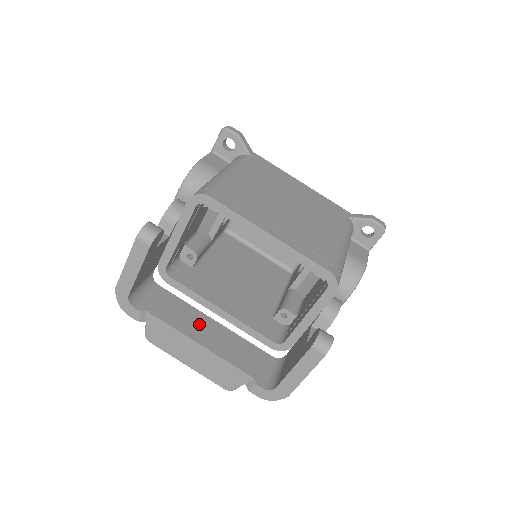
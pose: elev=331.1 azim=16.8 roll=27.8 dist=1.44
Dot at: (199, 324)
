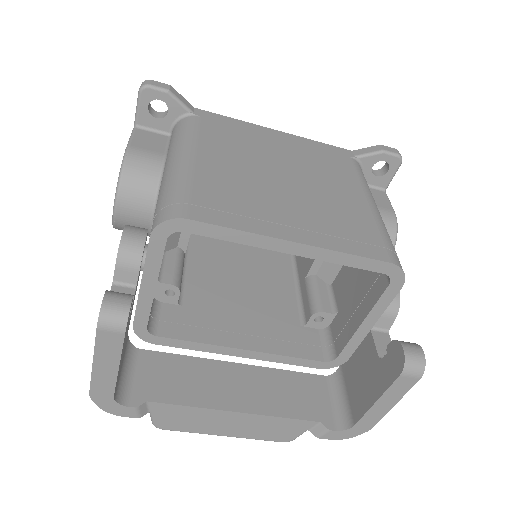
Dot at: (221, 381)
